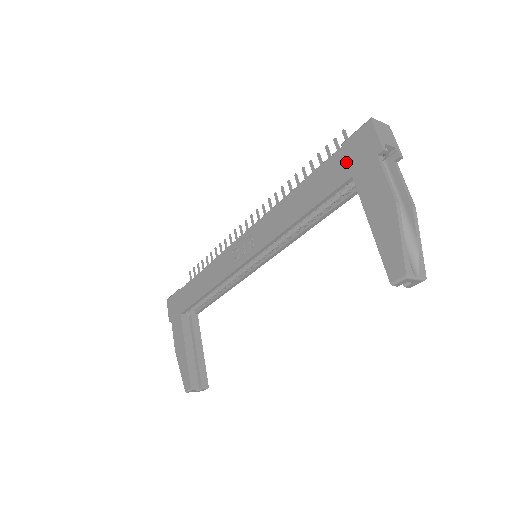
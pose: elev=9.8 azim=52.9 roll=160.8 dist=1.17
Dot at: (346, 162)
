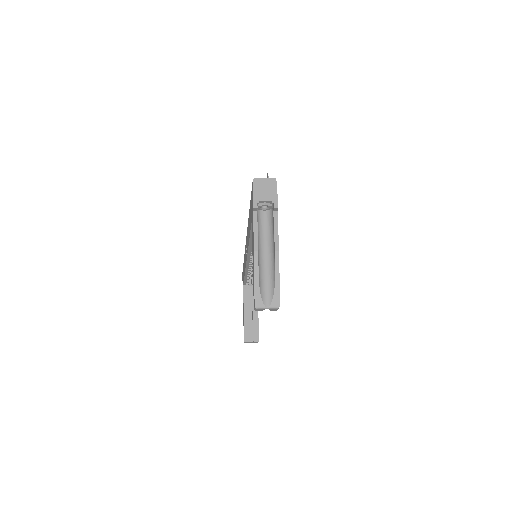
Dot at: (251, 209)
